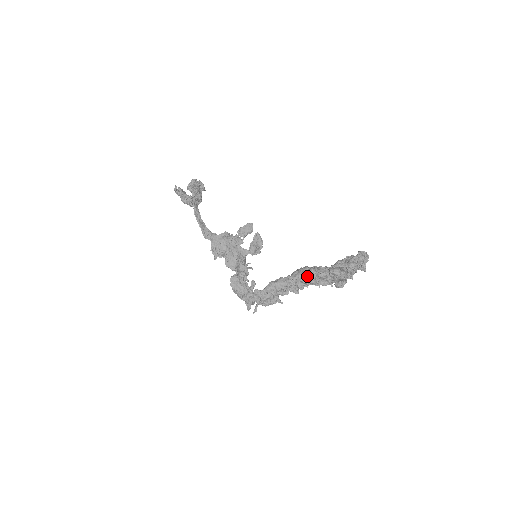
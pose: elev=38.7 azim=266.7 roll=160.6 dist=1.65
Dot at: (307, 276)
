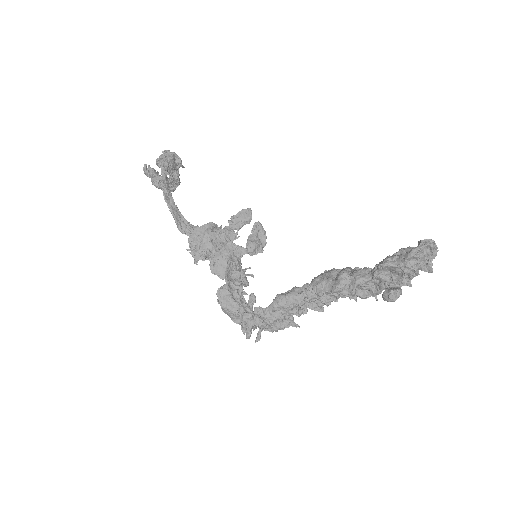
Dot at: (336, 284)
